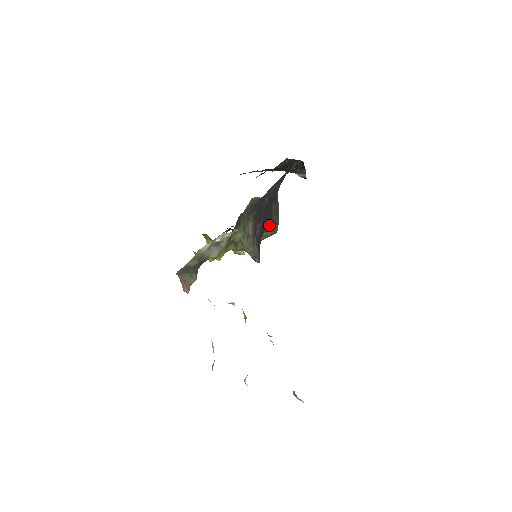
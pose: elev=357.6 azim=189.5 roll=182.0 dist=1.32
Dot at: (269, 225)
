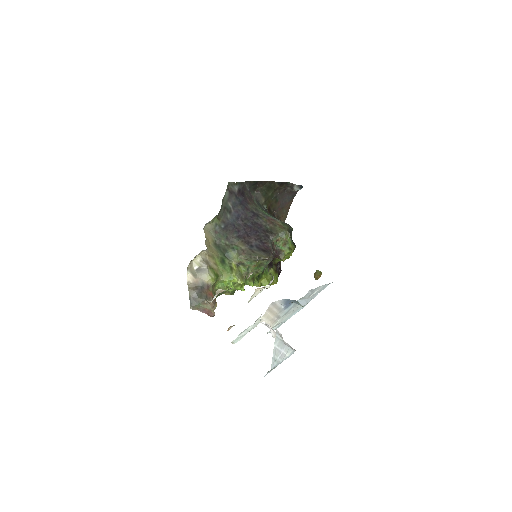
Dot at: (270, 233)
